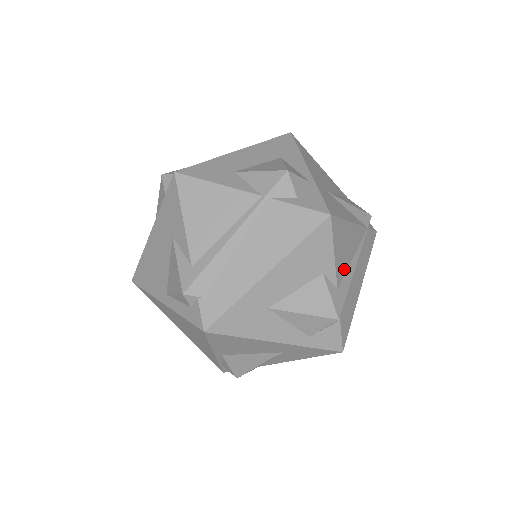
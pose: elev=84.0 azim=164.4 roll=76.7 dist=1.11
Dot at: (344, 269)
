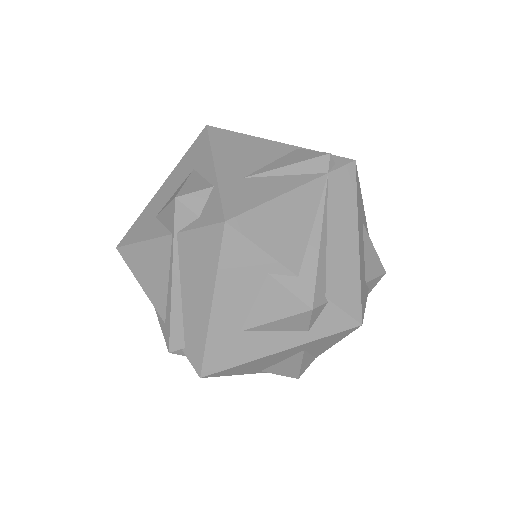
Dot at: (300, 249)
